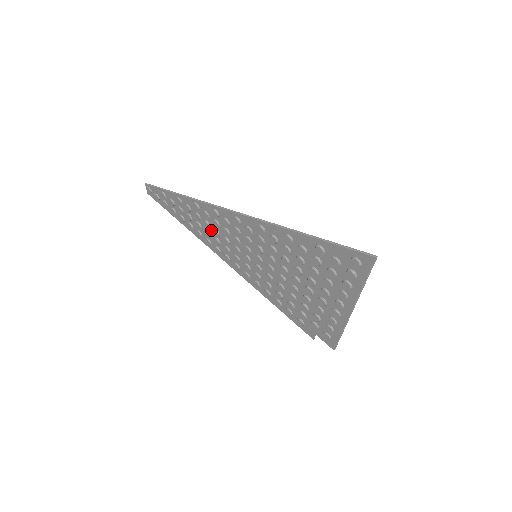
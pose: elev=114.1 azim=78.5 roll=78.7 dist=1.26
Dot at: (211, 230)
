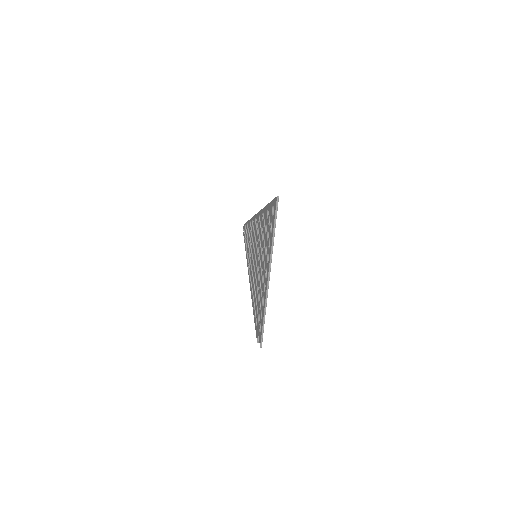
Dot at: occluded
